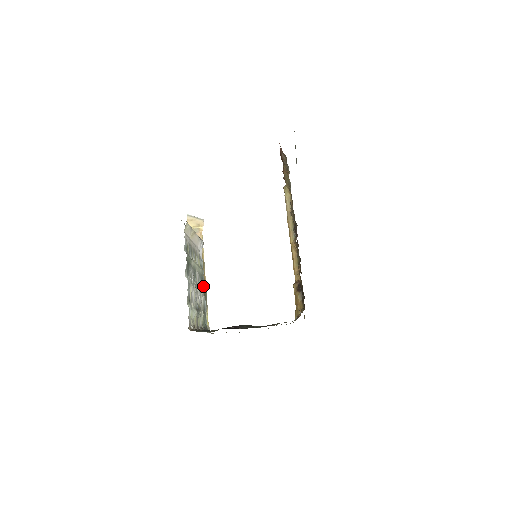
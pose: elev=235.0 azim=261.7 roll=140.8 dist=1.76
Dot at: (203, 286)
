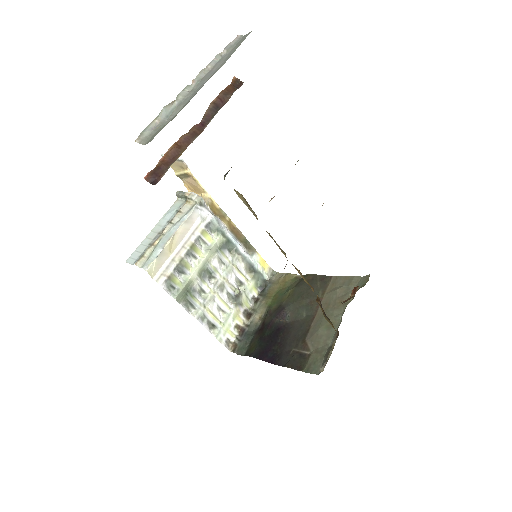
Dot at: (234, 247)
